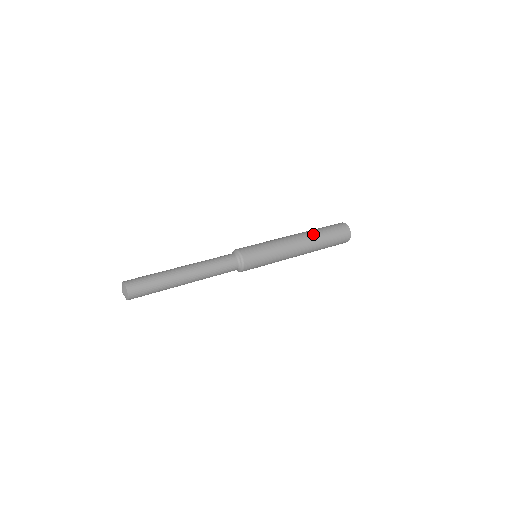
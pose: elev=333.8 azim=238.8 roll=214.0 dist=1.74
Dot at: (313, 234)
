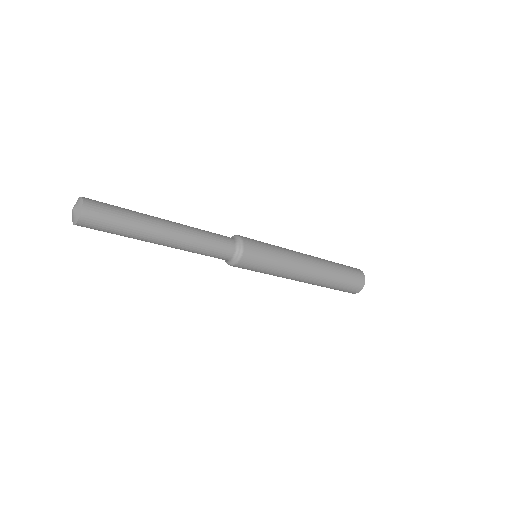
Dot at: occluded
